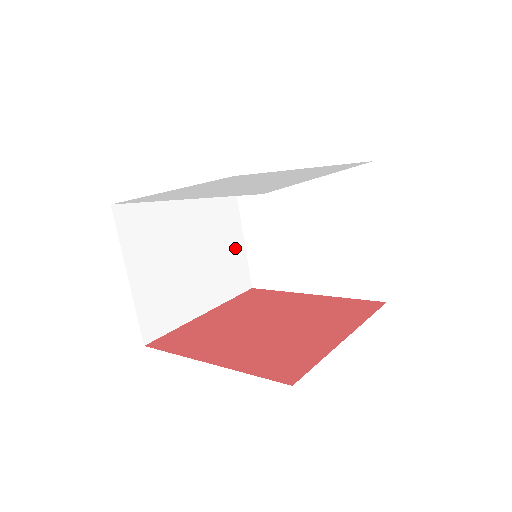
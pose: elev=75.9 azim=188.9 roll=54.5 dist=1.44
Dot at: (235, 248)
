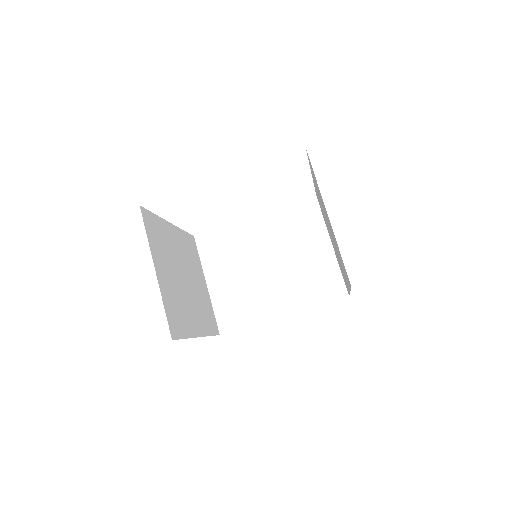
Dot at: (205, 293)
